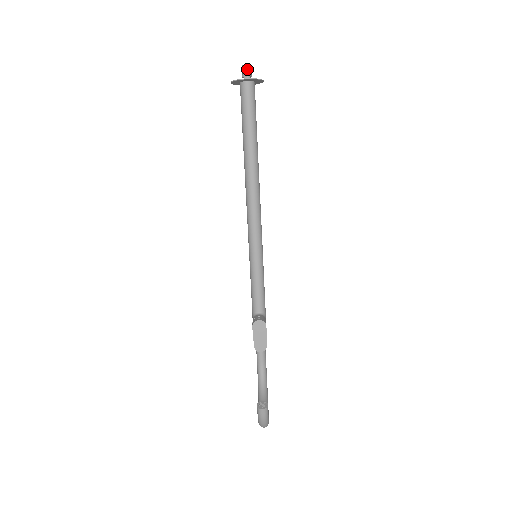
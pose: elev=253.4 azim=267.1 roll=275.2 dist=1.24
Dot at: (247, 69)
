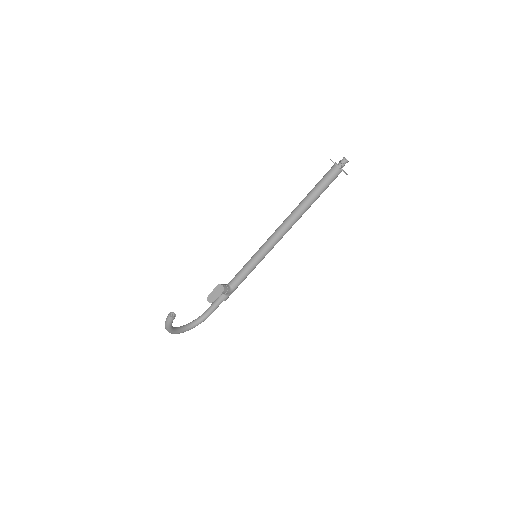
Dot at: (344, 160)
